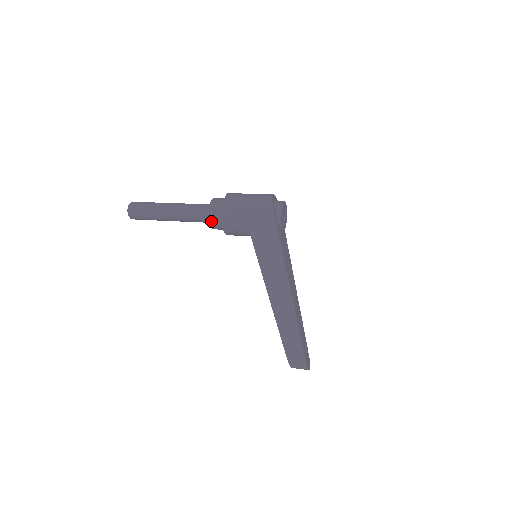
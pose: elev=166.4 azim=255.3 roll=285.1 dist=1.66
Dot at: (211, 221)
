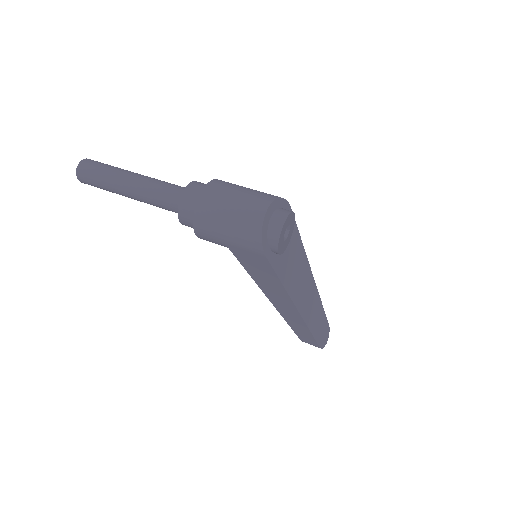
Dot at: occluded
